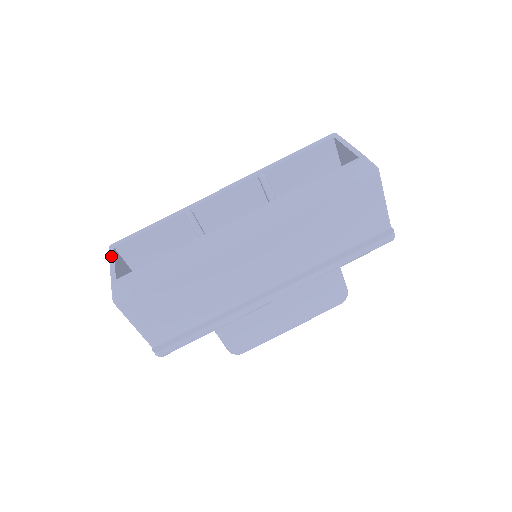
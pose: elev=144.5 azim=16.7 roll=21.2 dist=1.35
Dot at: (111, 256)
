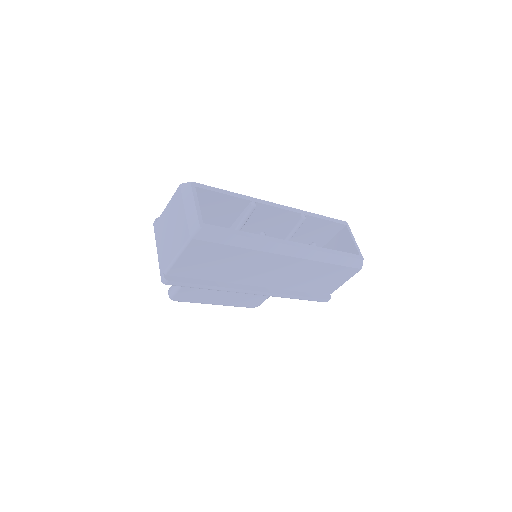
Dot at: (195, 195)
